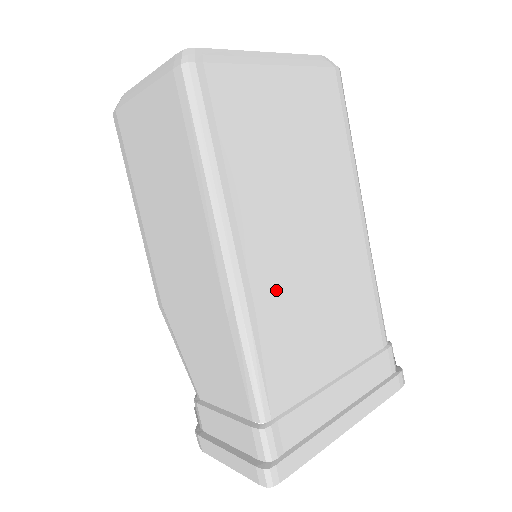
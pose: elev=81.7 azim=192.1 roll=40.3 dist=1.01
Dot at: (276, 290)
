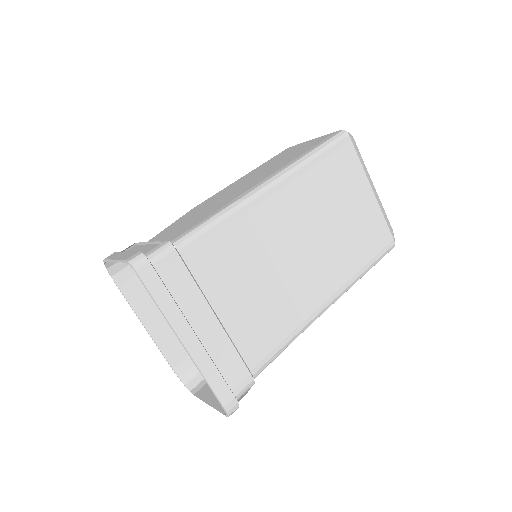
Dot at: (262, 228)
